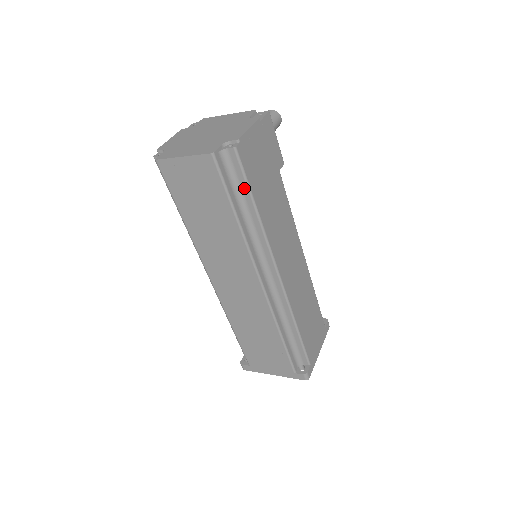
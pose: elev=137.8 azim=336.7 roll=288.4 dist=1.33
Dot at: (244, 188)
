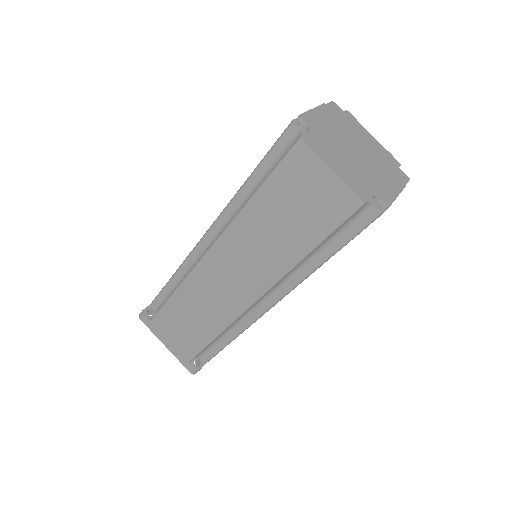
Dot at: (342, 240)
